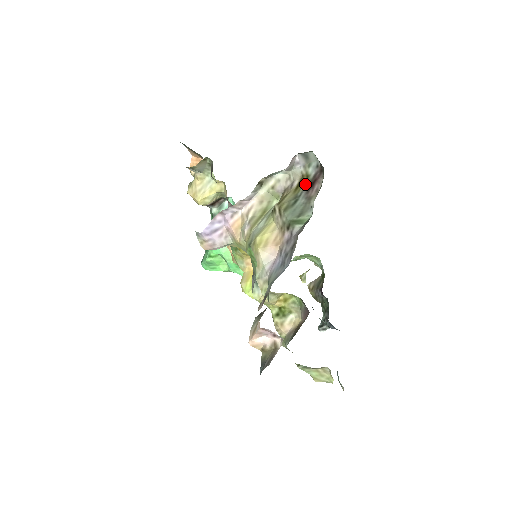
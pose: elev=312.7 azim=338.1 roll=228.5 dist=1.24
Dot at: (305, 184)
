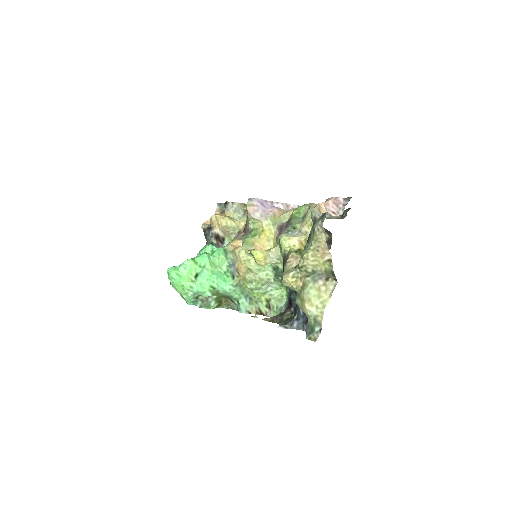
Dot at: occluded
